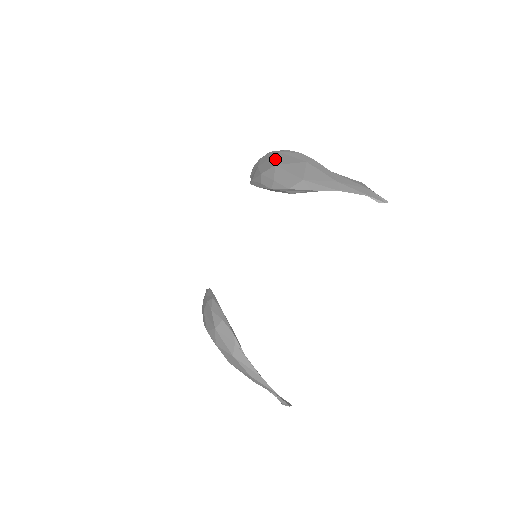
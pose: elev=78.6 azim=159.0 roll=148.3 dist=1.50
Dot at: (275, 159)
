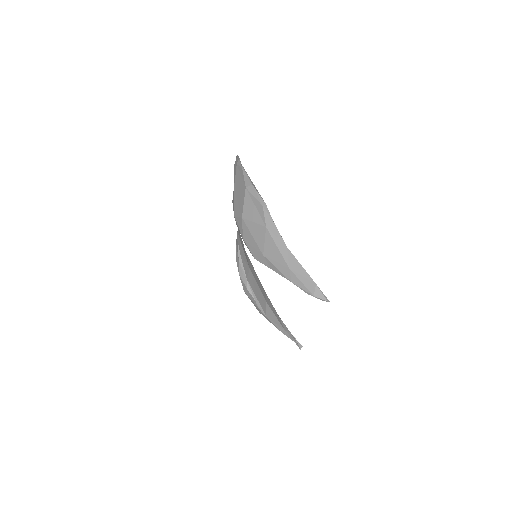
Dot at: (242, 203)
